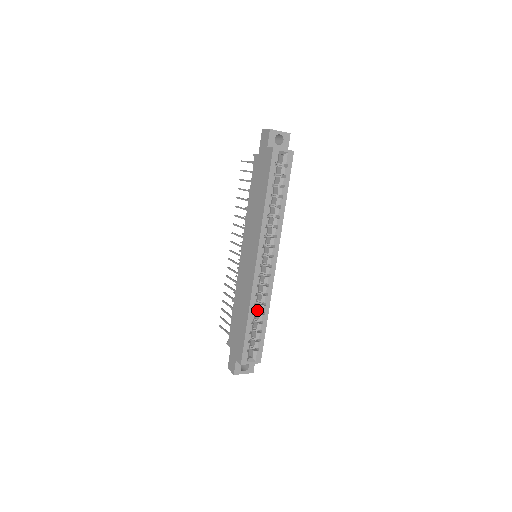
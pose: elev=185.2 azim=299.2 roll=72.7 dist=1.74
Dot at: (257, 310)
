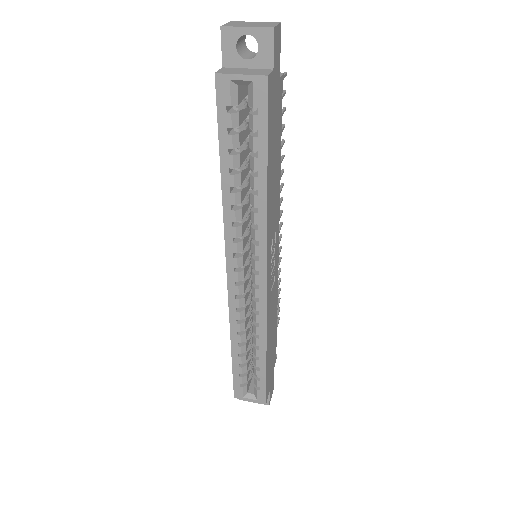
Dot at: occluded
